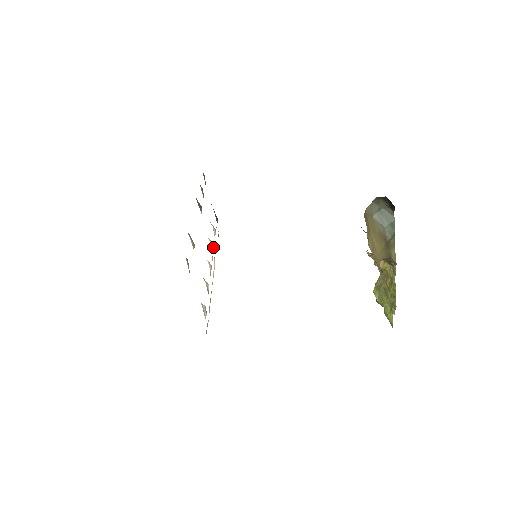
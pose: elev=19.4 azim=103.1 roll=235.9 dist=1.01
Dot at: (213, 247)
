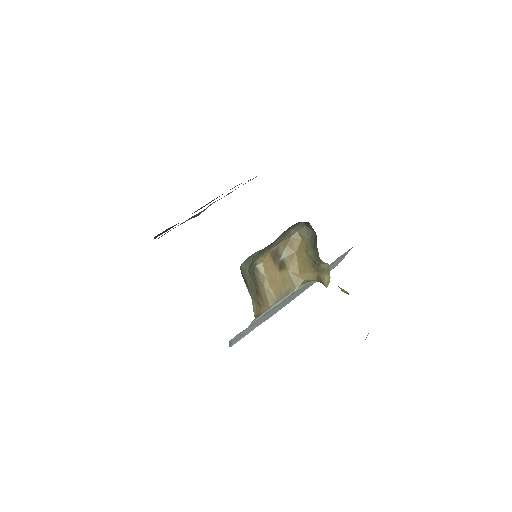
Dot at: occluded
